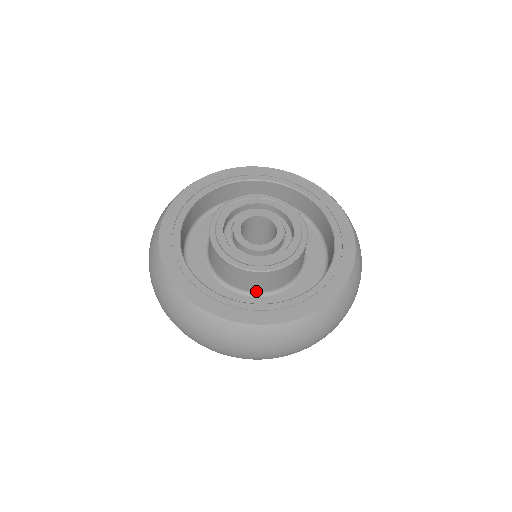
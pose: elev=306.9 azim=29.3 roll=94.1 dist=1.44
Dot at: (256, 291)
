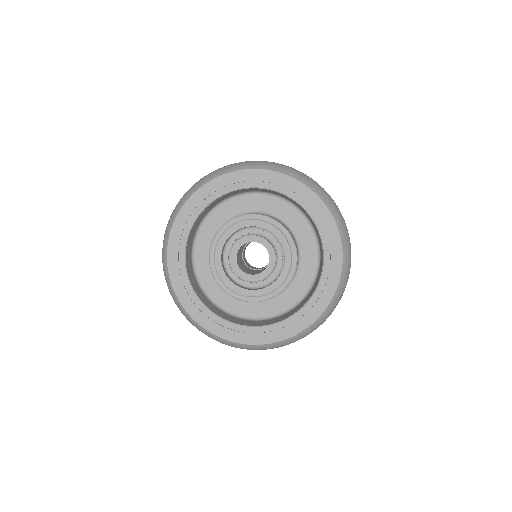
Dot at: occluded
